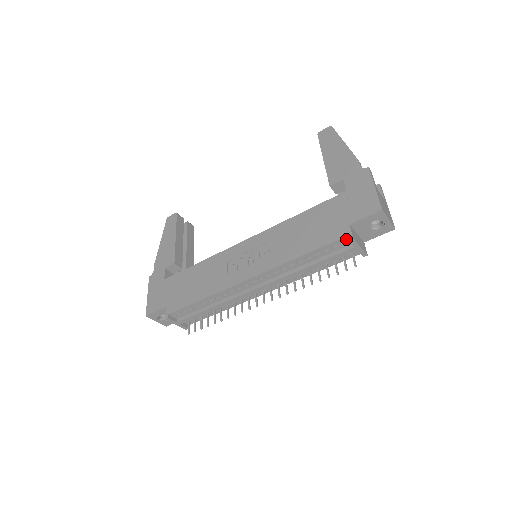
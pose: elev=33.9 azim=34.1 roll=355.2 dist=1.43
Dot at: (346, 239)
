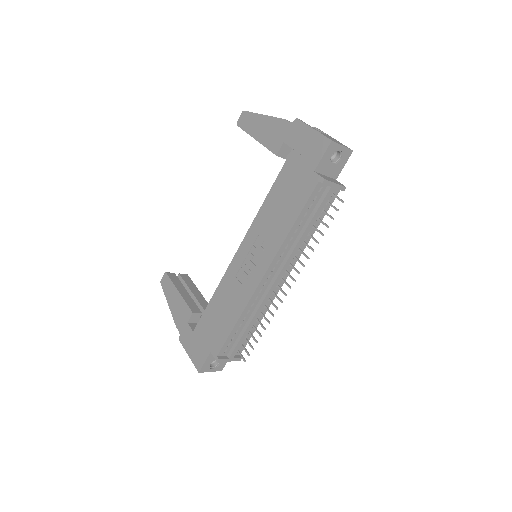
Dot at: (320, 185)
